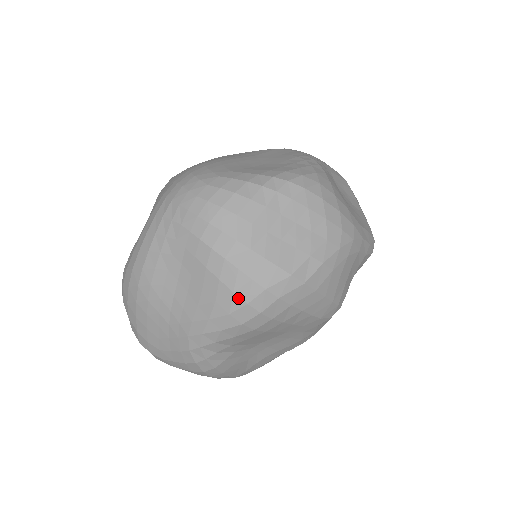
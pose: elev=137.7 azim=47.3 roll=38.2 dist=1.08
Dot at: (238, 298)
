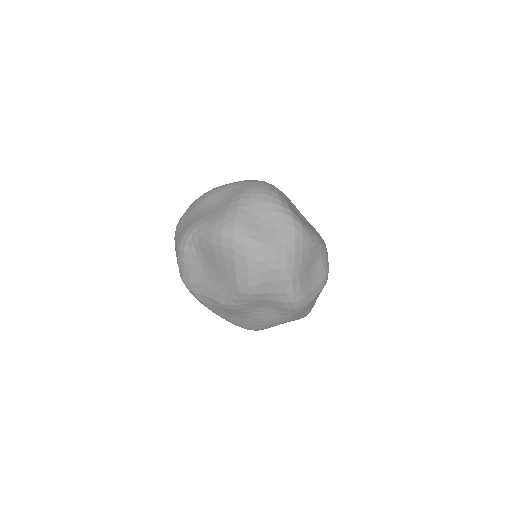
Dot at: (223, 222)
